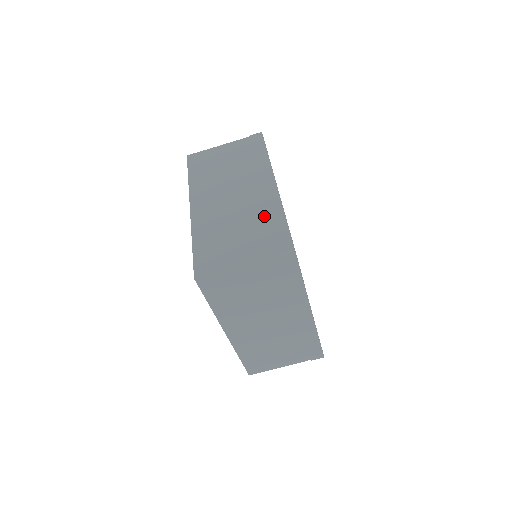
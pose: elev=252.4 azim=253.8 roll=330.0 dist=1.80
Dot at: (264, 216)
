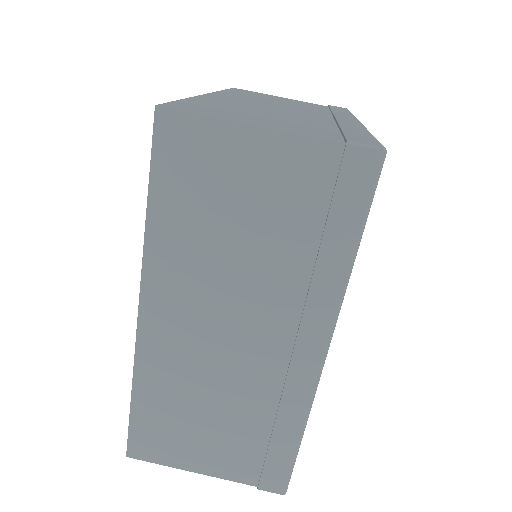
Dot at: (331, 125)
